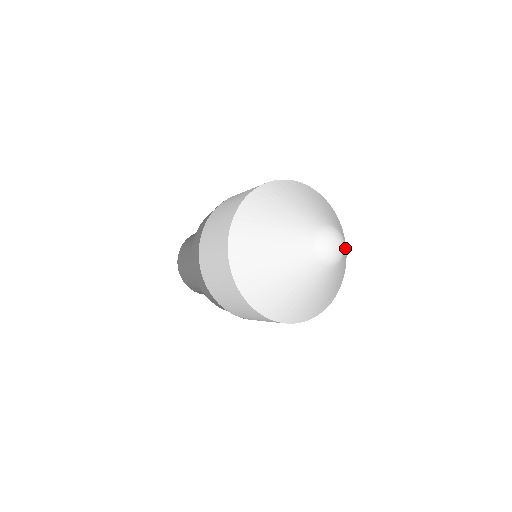
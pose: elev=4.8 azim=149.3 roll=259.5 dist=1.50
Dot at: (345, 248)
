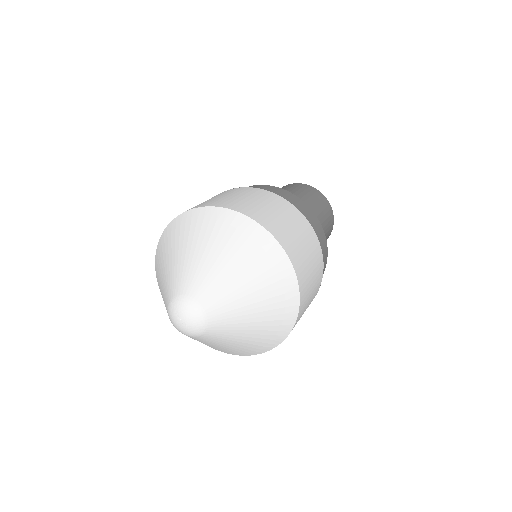
Dot at: (237, 332)
